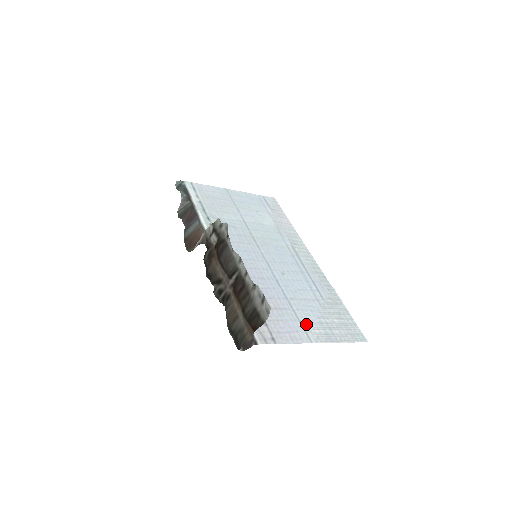
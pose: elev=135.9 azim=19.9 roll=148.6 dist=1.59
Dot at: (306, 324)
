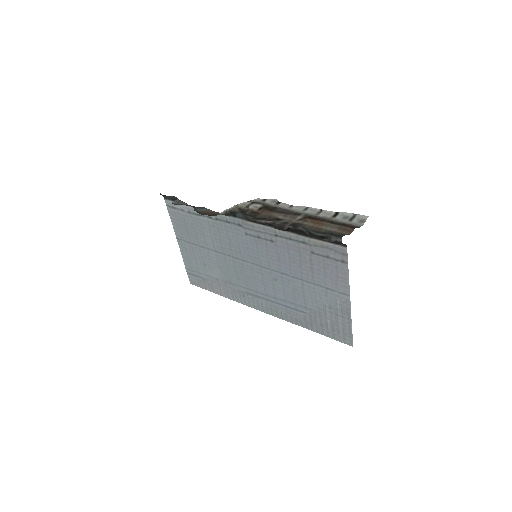
Dot at: (330, 293)
